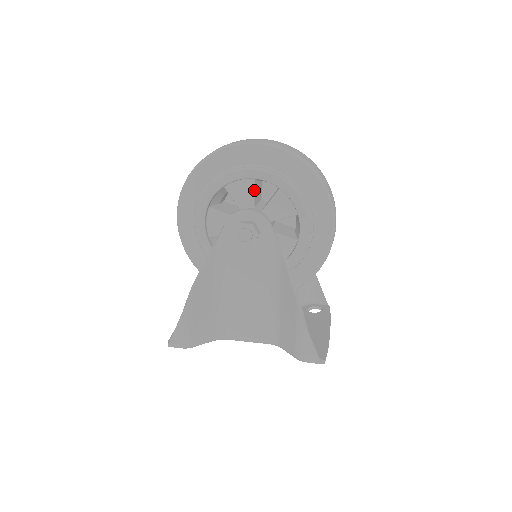
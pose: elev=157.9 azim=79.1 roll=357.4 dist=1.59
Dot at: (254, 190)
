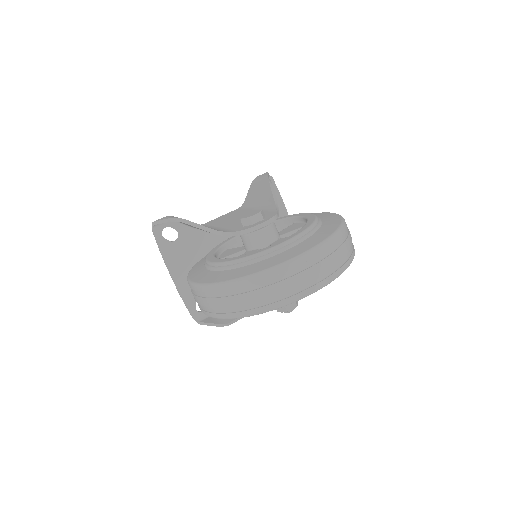
Dot at: occluded
